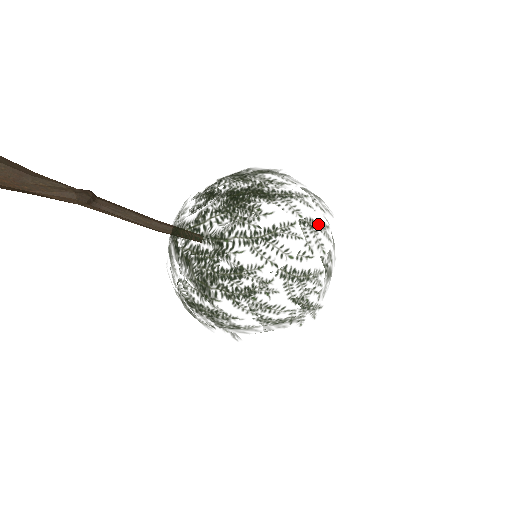
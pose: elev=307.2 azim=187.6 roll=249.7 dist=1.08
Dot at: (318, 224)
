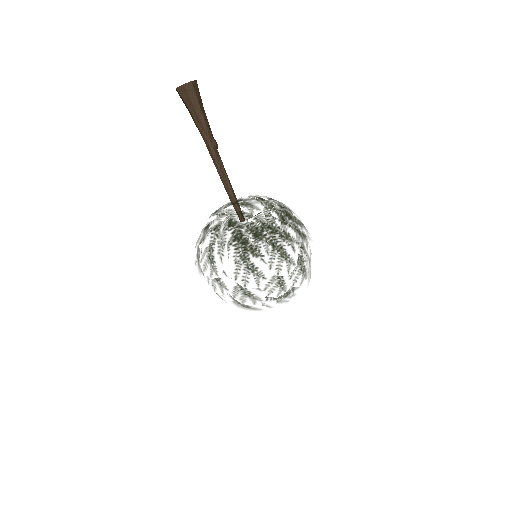
Dot at: occluded
